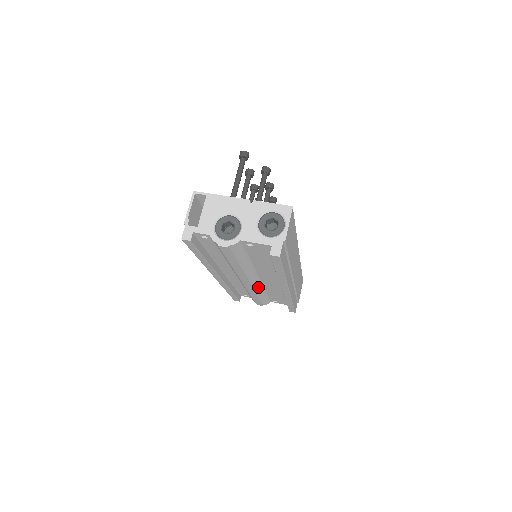
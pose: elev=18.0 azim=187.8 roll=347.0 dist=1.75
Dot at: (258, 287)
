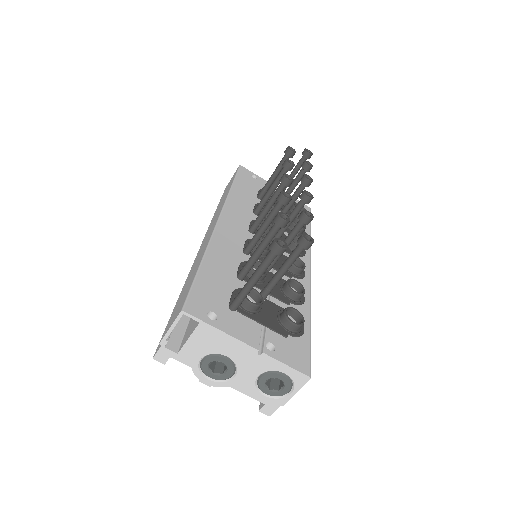
Dot at: occluded
